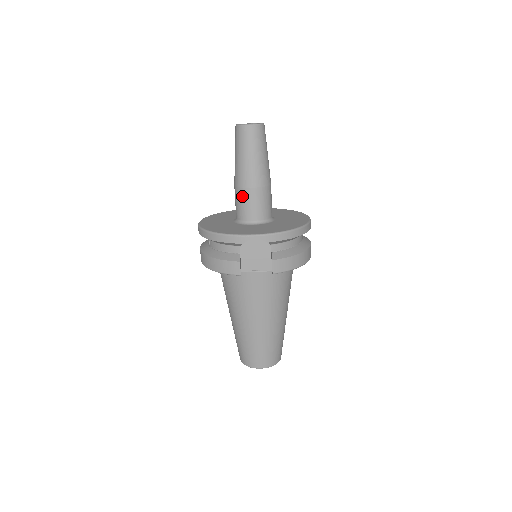
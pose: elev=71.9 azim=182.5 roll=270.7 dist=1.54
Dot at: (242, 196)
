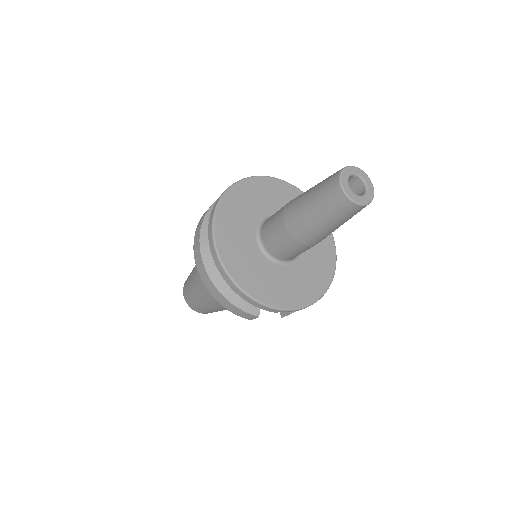
Dot at: (290, 245)
